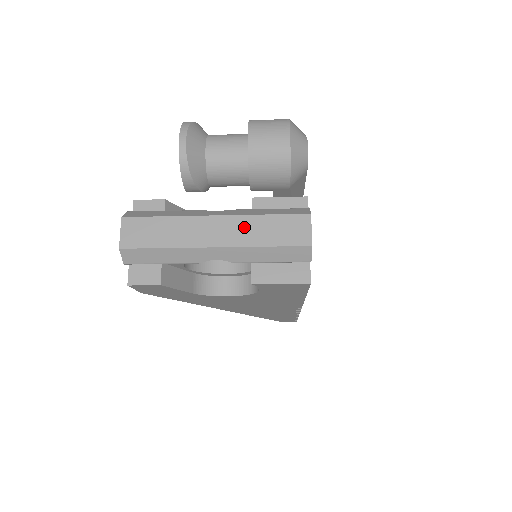
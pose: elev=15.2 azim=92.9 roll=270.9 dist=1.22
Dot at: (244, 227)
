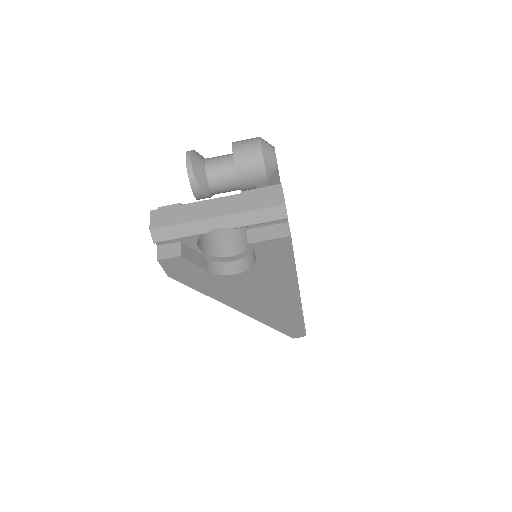
Dot at: (236, 201)
